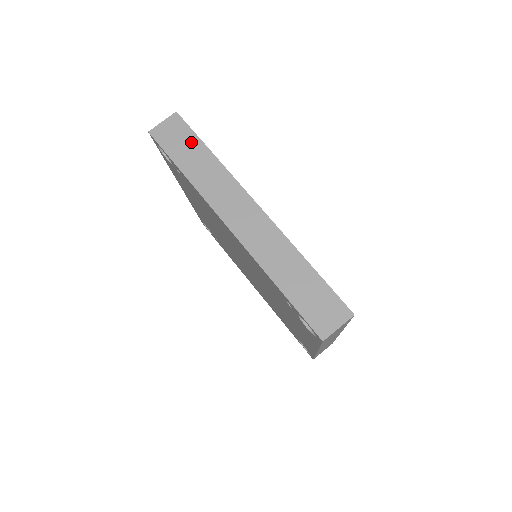
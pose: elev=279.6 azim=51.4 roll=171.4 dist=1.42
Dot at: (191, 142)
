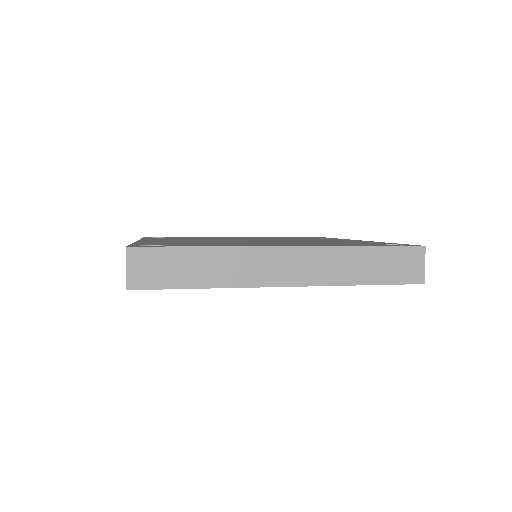
Dot at: (175, 258)
